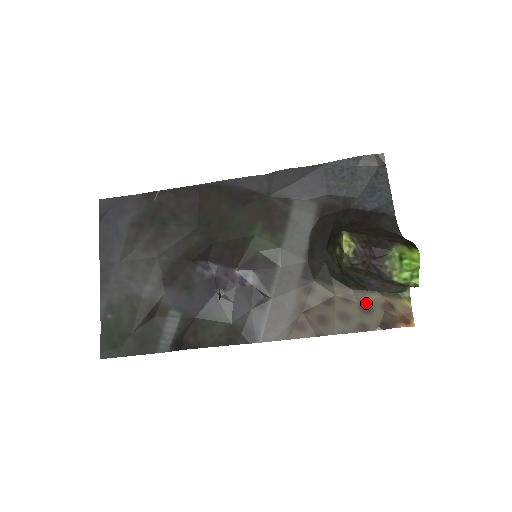
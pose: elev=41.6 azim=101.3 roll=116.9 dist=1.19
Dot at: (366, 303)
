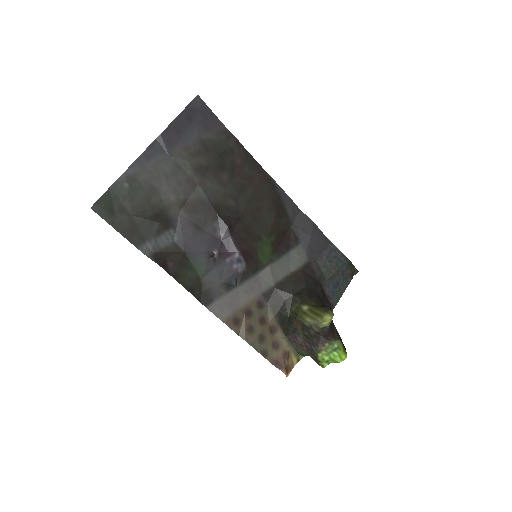
Dot at: (278, 342)
